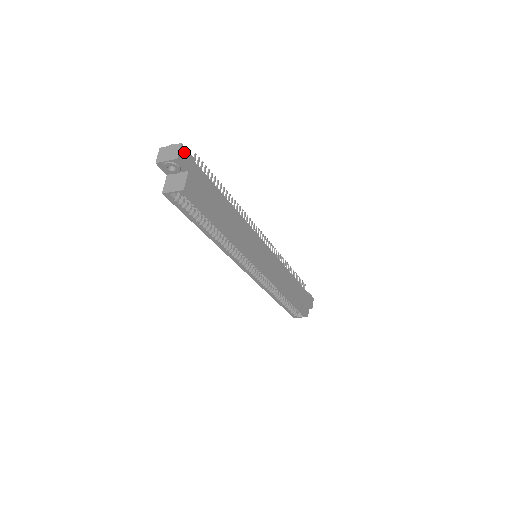
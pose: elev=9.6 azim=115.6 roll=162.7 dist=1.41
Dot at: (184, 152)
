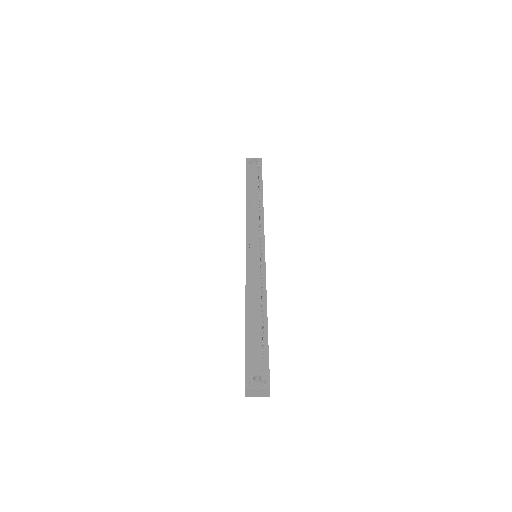
Dot at: (269, 385)
